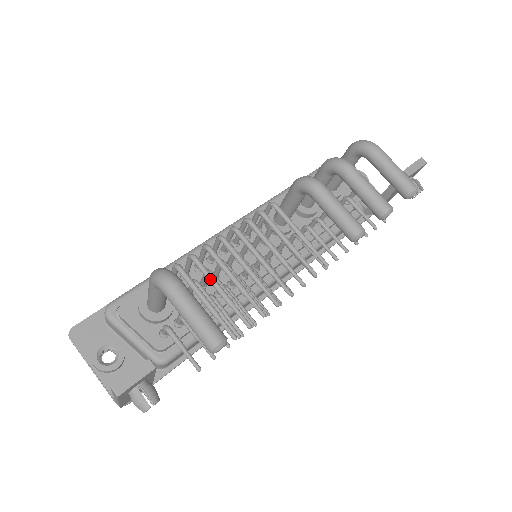
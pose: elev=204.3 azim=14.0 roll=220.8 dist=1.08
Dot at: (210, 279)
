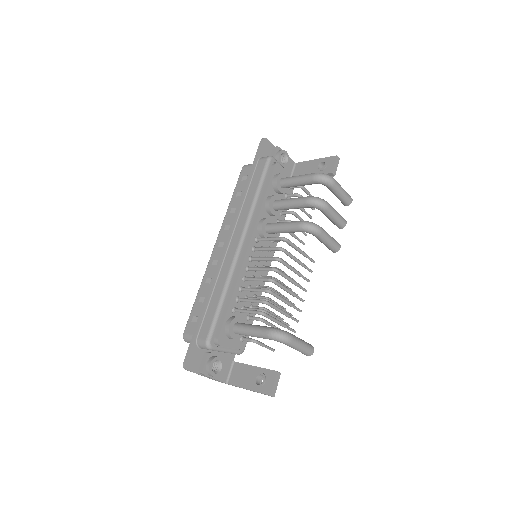
Dot at: (278, 310)
